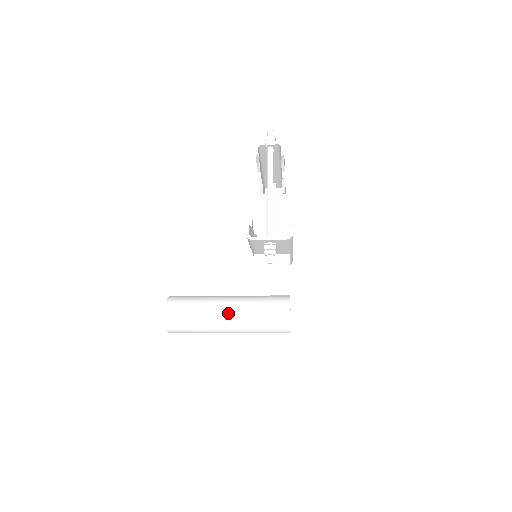
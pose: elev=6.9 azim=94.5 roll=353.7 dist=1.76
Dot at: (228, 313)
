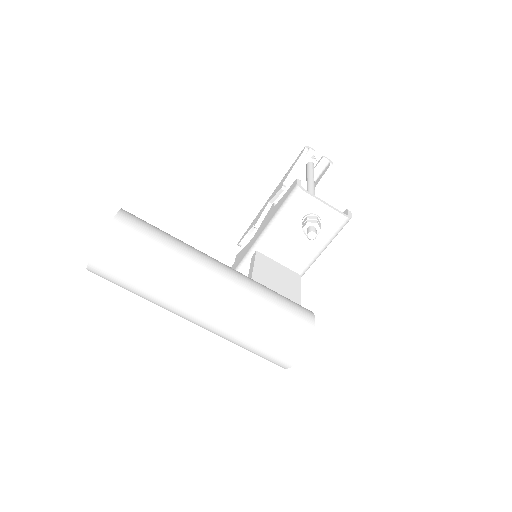
Dot at: (224, 271)
